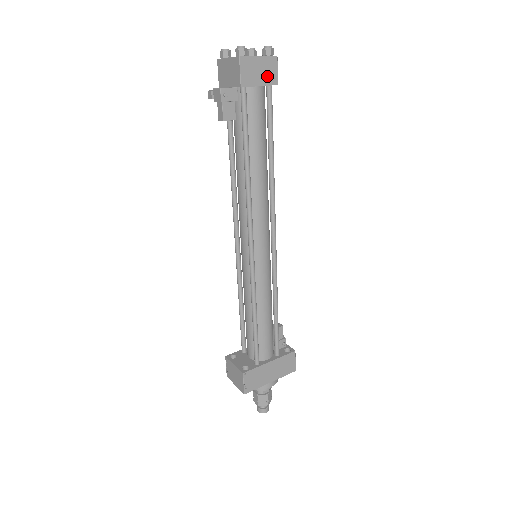
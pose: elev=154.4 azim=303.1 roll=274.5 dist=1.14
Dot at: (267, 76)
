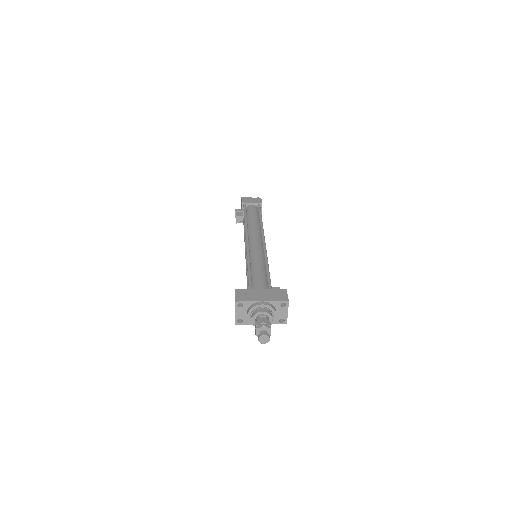
Dot at: (256, 201)
